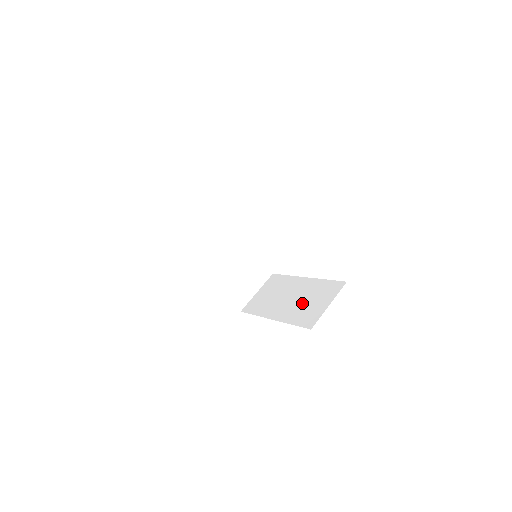
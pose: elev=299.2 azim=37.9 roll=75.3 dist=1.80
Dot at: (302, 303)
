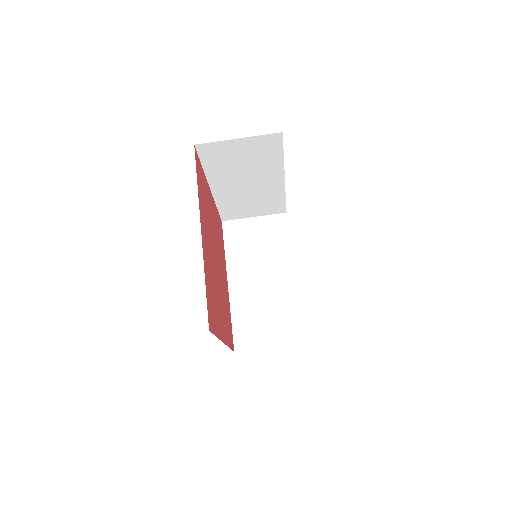
Dot at: (260, 307)
